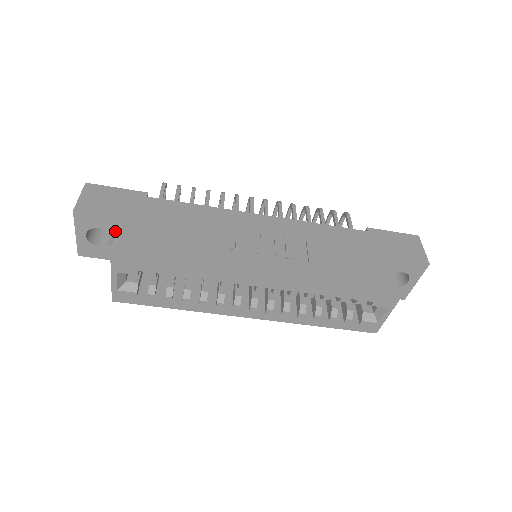
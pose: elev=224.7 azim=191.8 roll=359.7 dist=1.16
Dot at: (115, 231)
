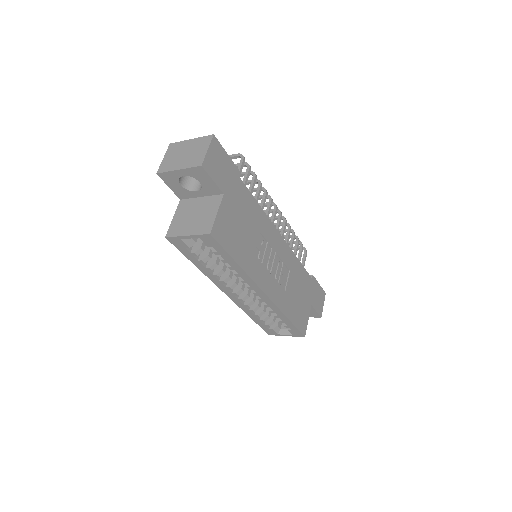
Dot at: (207, 191)
